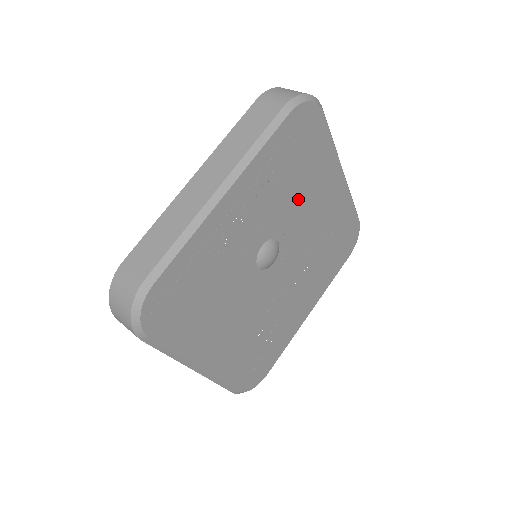
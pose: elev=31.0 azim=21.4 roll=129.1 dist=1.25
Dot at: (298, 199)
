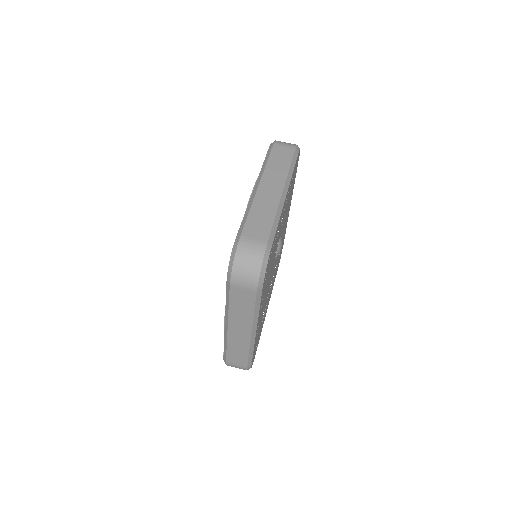
Dot at: occluded
